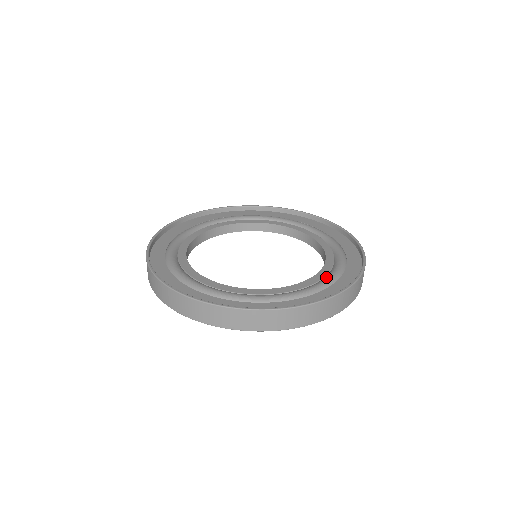
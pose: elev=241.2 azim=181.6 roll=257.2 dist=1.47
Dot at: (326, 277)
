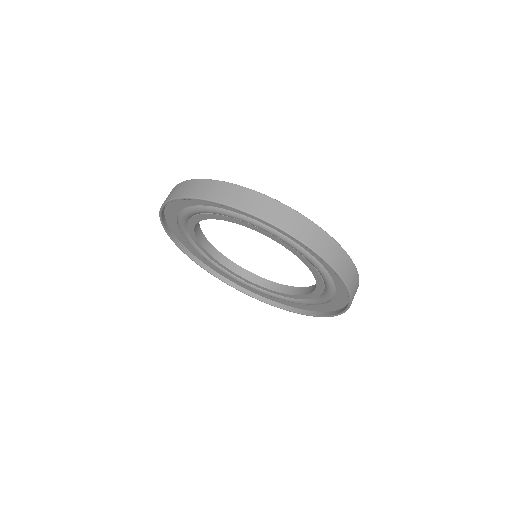
Dot at: occluded
